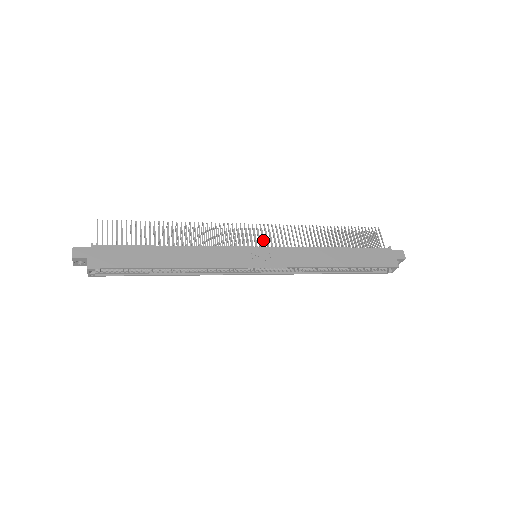
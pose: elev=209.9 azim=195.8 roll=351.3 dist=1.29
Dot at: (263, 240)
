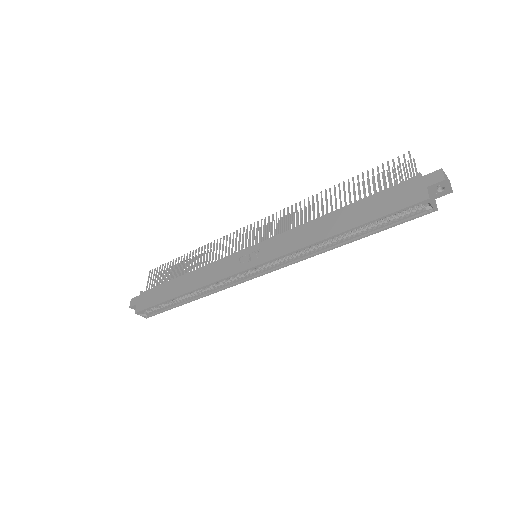
Dot at: (261, 236)
